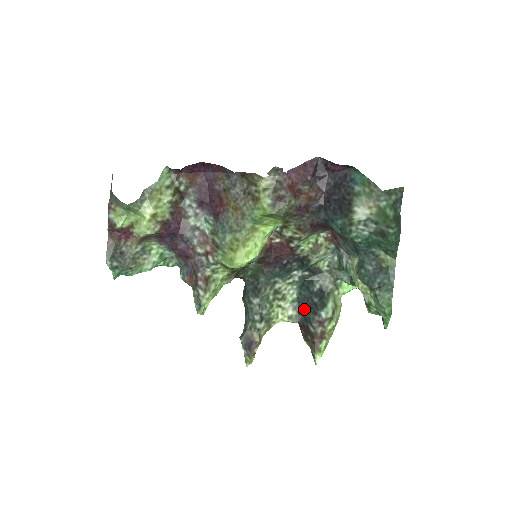
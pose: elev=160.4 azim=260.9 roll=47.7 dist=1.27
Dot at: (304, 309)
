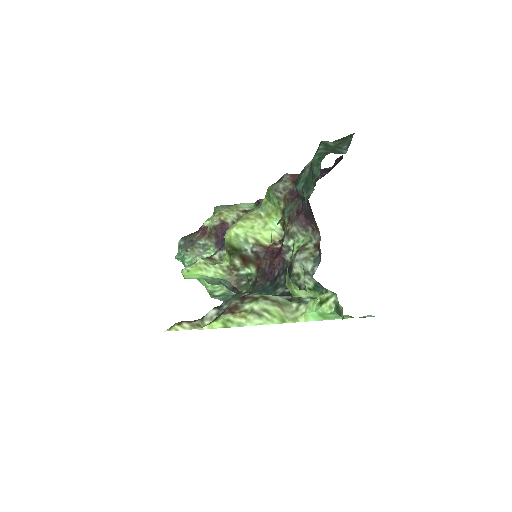
Dot at: occluded
